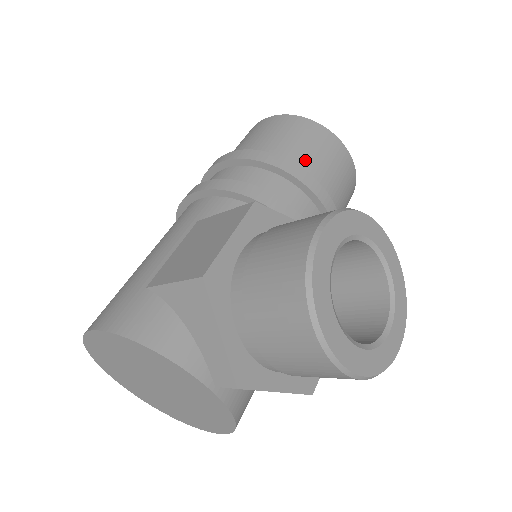
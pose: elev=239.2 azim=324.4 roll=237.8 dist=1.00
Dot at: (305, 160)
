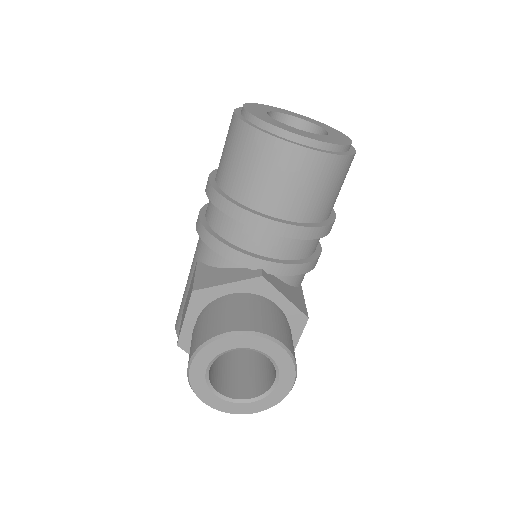
Dot at: (253, 191)
